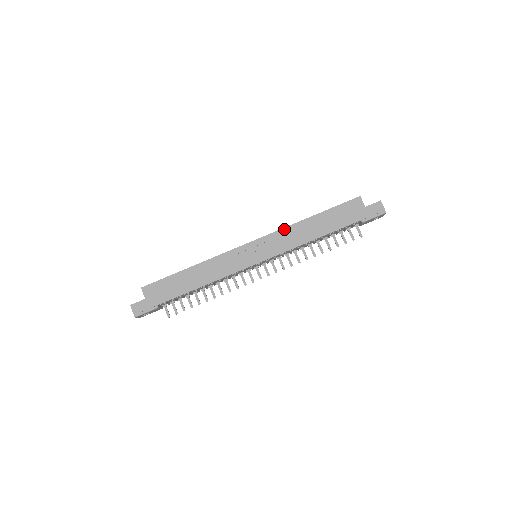
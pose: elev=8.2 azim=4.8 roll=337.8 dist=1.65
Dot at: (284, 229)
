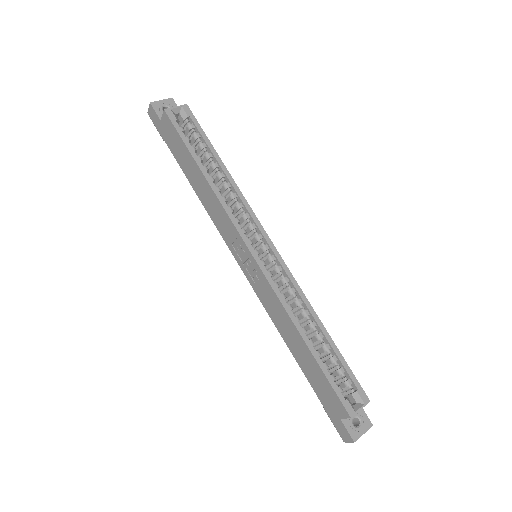
Dot at: (280, 303)
